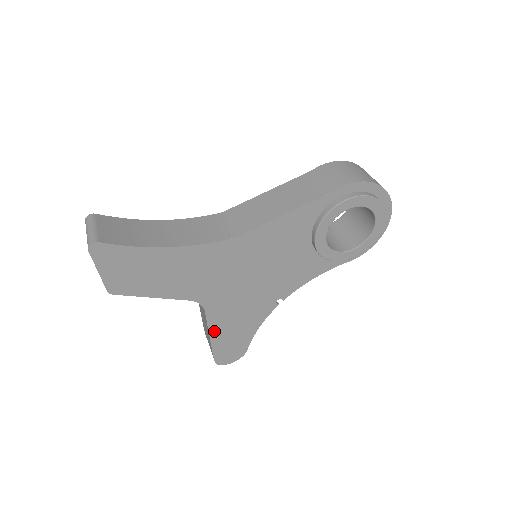
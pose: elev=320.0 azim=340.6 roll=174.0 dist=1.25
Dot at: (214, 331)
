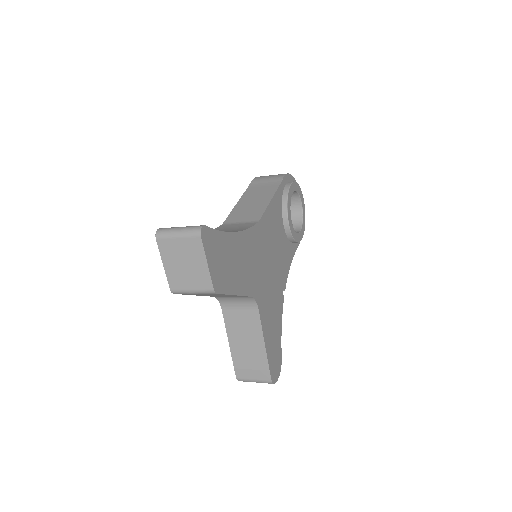
Dot at: (265, 336)
